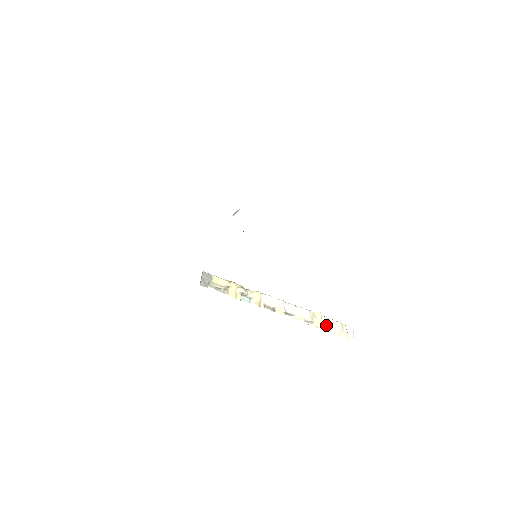
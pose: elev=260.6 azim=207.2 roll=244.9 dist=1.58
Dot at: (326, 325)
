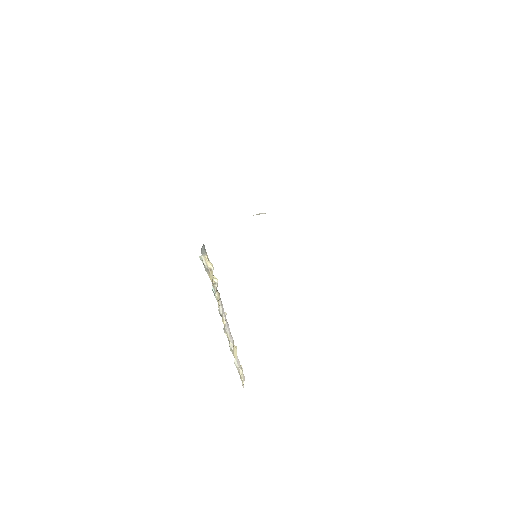
Dot at: (236, 361)
